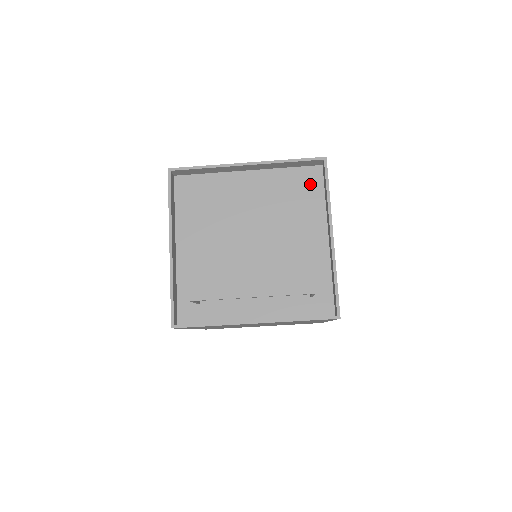
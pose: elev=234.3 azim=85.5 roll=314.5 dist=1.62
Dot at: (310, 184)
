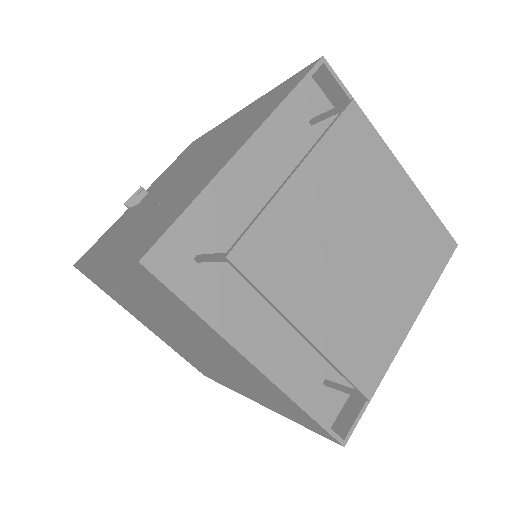
Dot at: occluded
